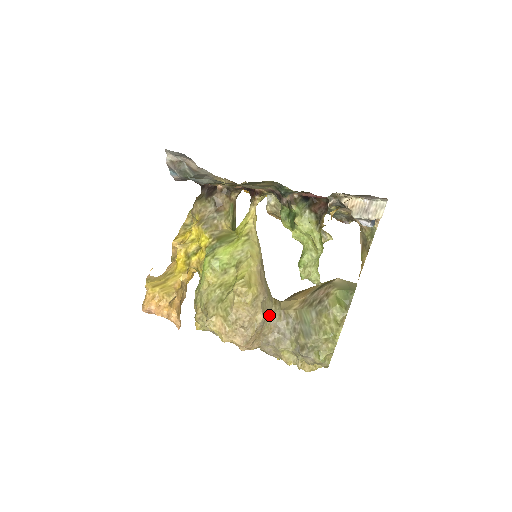
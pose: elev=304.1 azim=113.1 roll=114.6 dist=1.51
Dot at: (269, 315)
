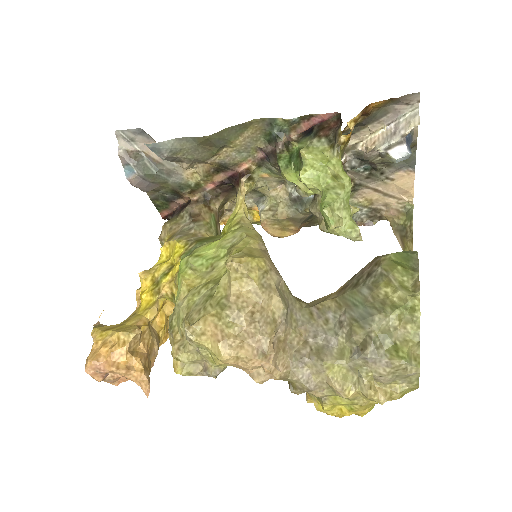
Dot at: (293, 314)
